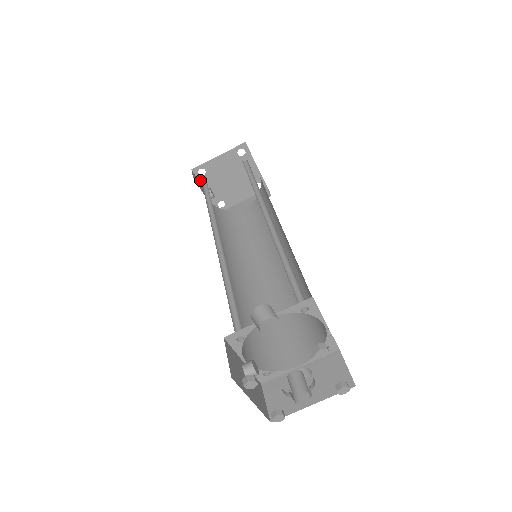
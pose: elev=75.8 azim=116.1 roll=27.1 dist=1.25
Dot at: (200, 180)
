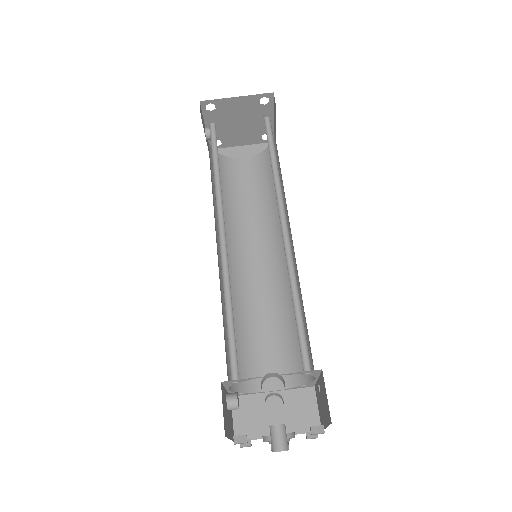
Dot at: (205, 114)
